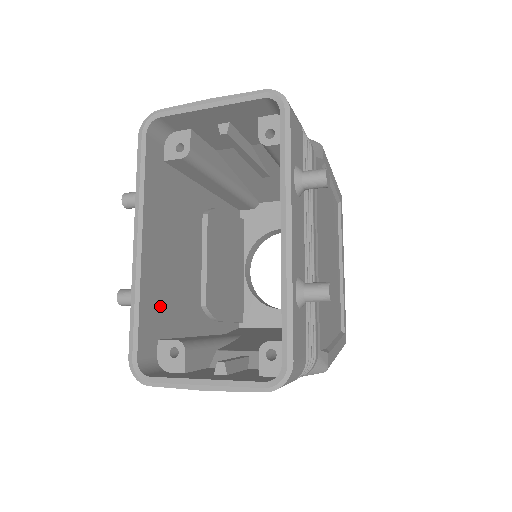
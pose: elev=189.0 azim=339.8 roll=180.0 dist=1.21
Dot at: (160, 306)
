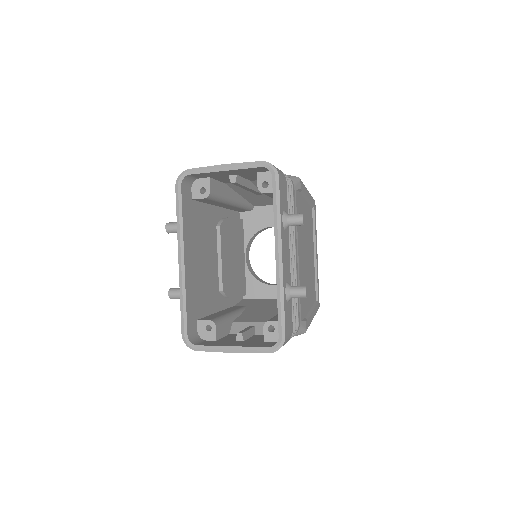
Dot at: (197, 298)
